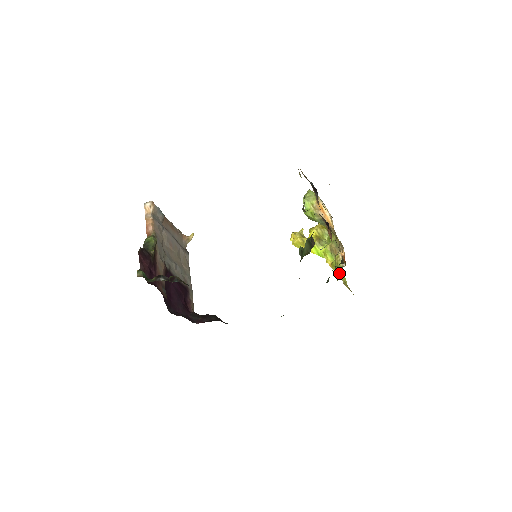
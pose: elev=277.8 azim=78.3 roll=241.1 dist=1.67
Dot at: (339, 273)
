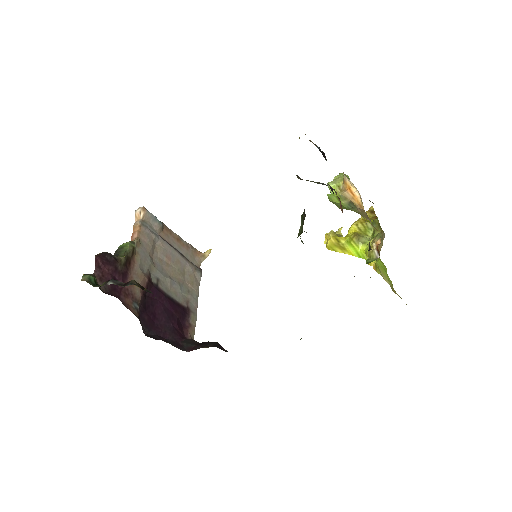
Dot at: (384, 276)
